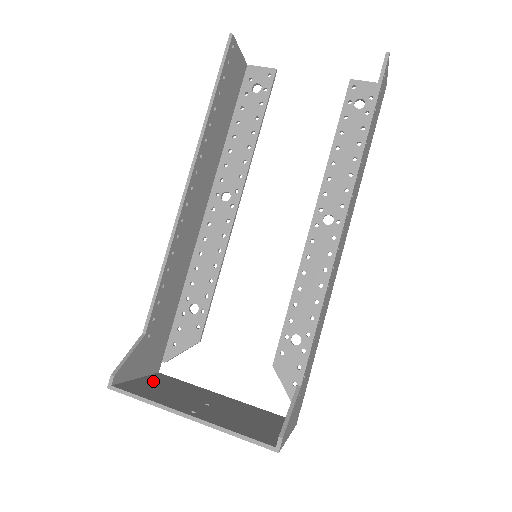
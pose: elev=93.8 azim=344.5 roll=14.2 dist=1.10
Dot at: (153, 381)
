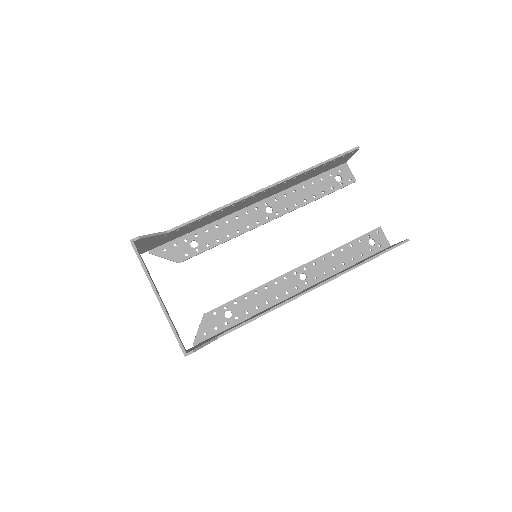
Dot at: occluded
